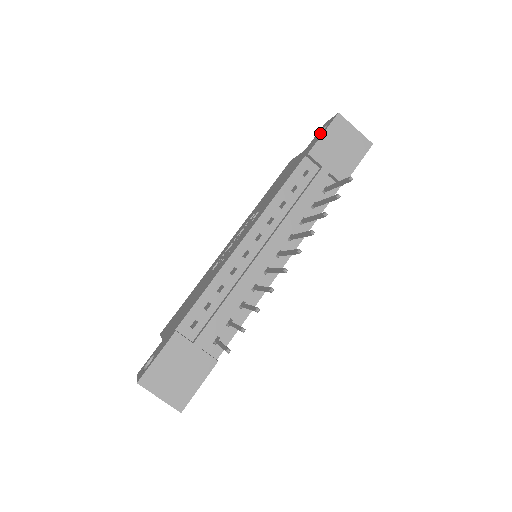
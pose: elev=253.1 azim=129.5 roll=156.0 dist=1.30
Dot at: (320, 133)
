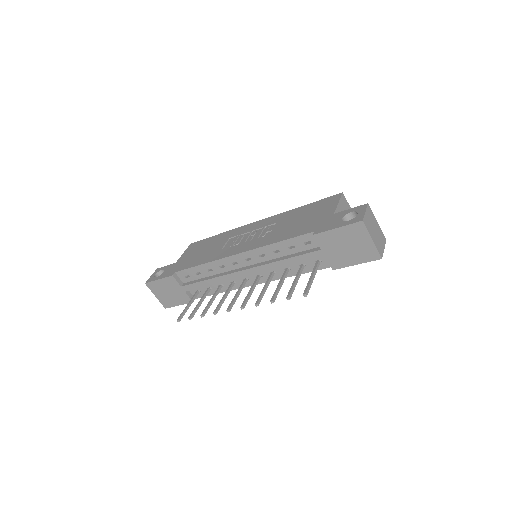
Dot at: (352, 213)
